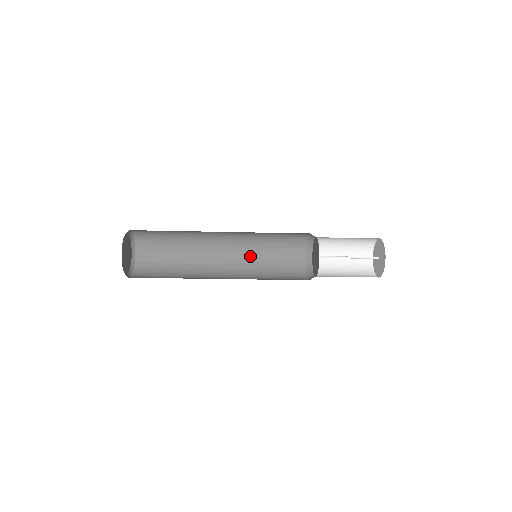
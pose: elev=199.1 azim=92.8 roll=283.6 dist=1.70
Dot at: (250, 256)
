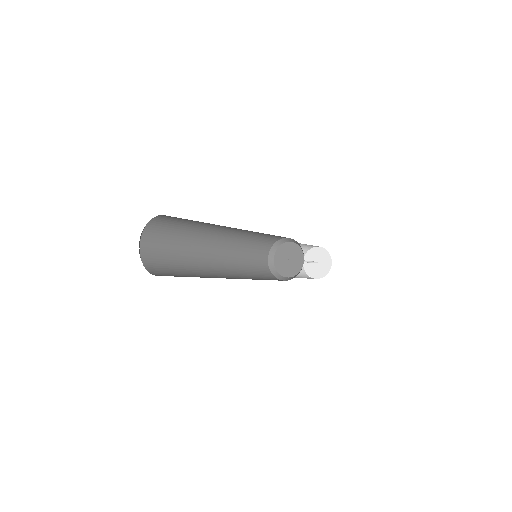
Dot at: (239, 242)
